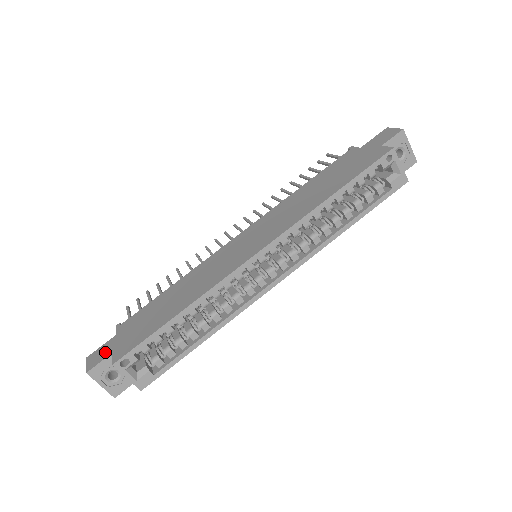
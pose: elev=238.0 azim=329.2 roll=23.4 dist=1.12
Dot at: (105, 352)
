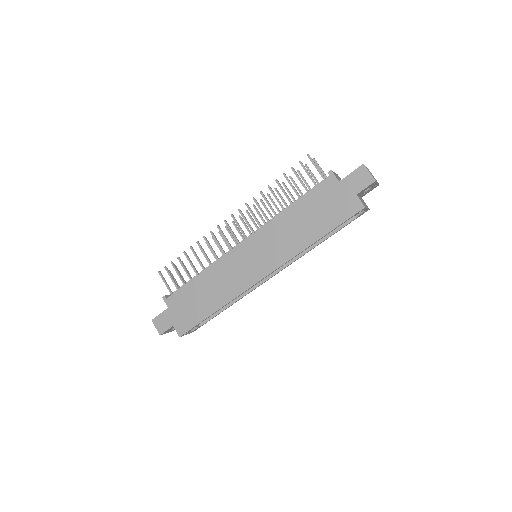
Dot at: (167, 323)
